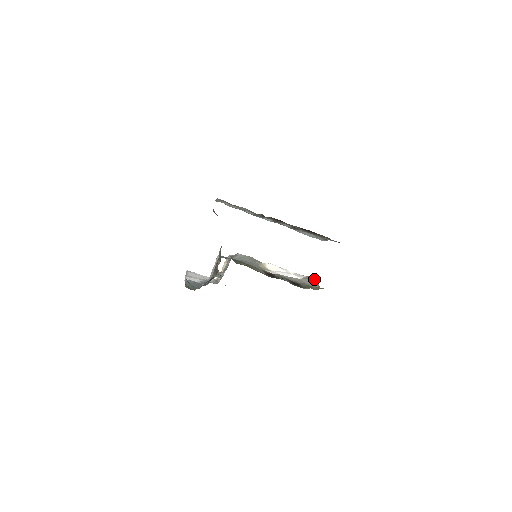
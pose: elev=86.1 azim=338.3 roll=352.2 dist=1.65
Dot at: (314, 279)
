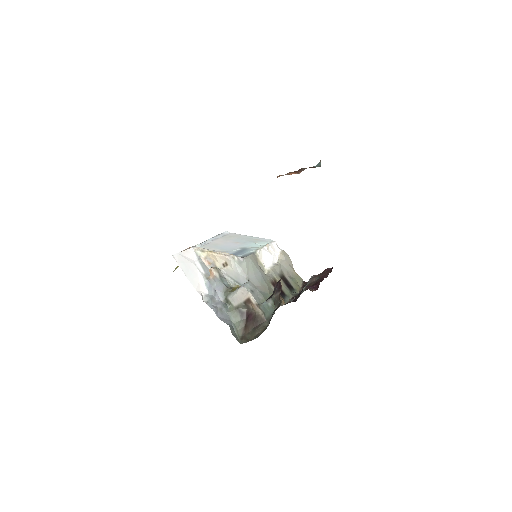
Dot at: (289, 259)
